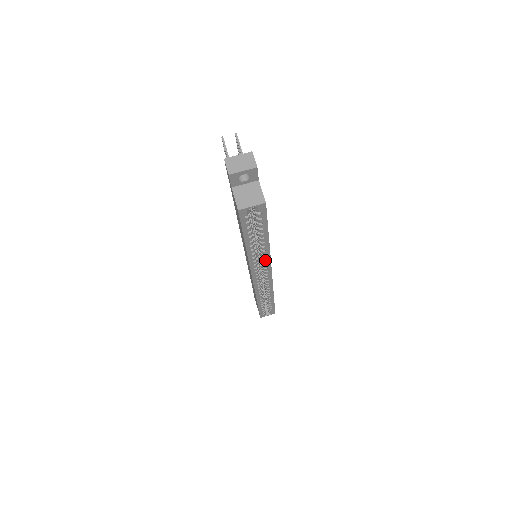
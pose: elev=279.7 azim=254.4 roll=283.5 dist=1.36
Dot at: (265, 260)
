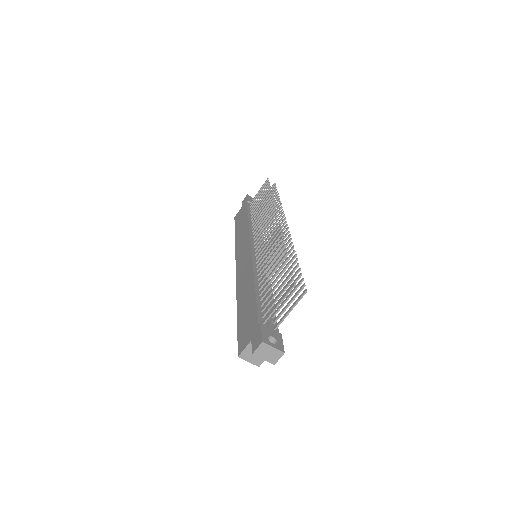
Dot at: occluded
